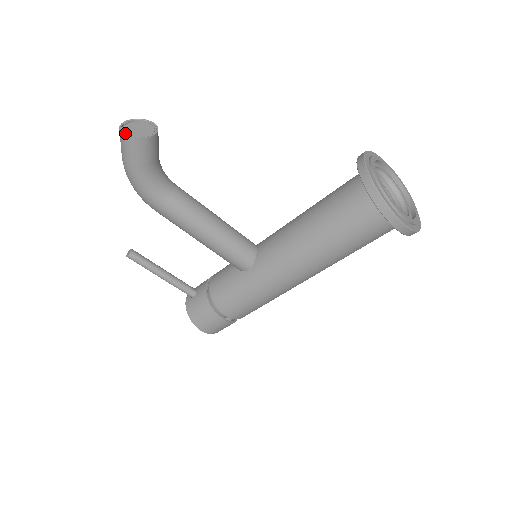
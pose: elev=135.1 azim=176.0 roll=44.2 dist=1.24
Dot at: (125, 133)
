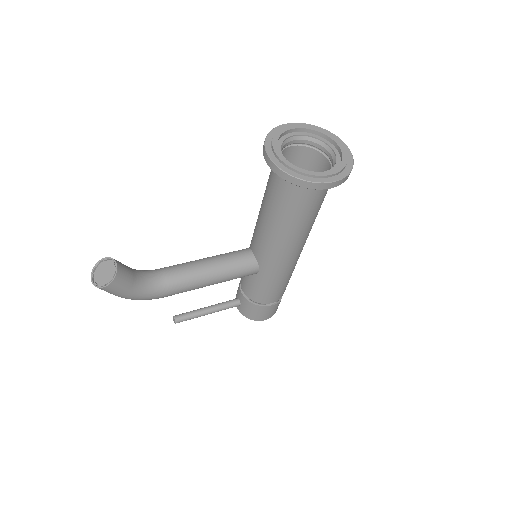
Dot at: (99, 285)
